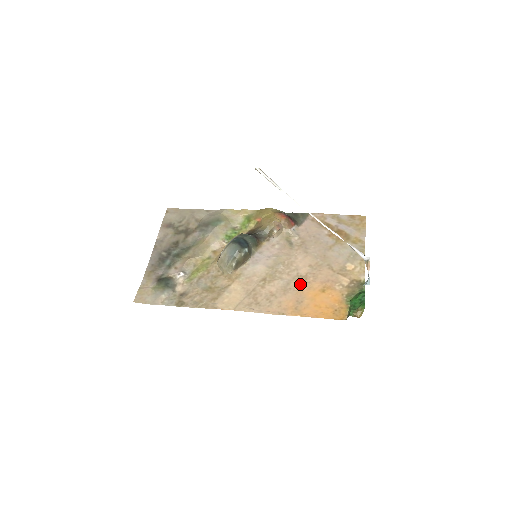
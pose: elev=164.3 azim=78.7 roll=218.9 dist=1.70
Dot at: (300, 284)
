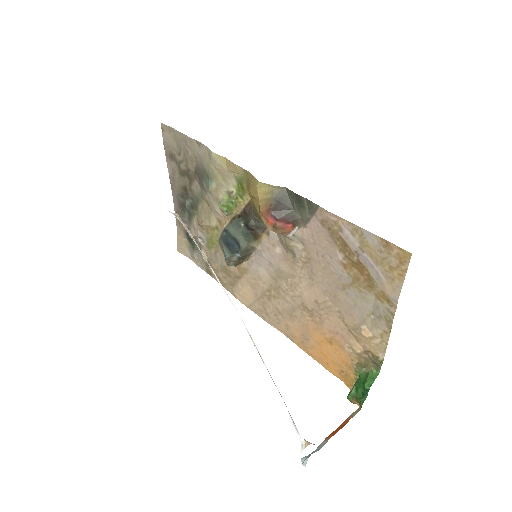
Dot at: (305, 318)
